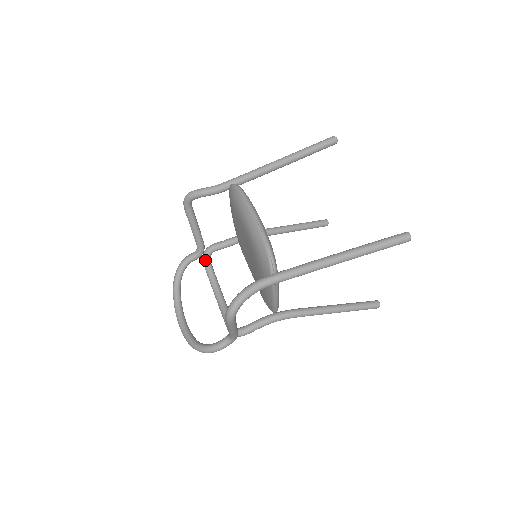
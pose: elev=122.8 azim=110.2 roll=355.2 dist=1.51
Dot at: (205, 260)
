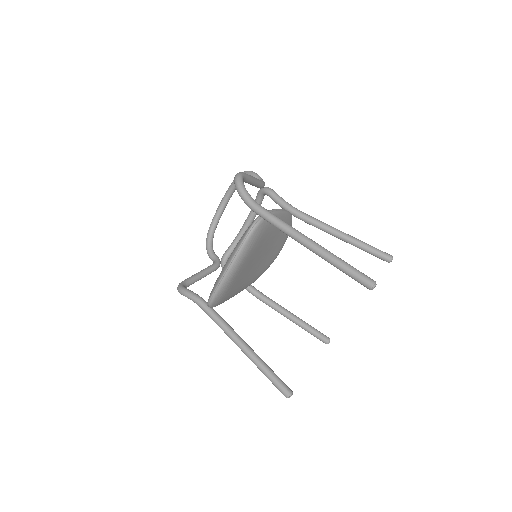
Dot at: (258, 194)
